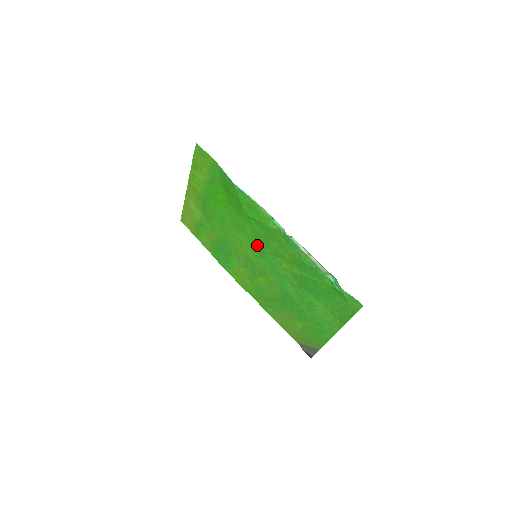
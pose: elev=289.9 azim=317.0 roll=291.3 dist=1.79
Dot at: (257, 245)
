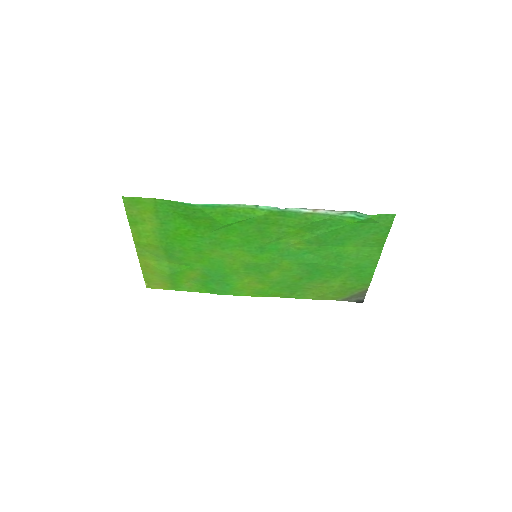
Dot at: (252, 245)
